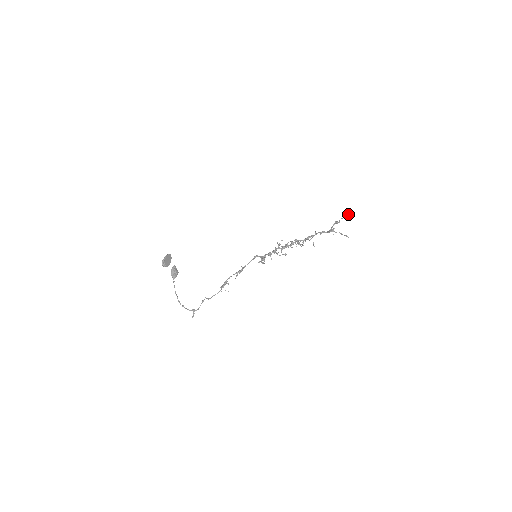
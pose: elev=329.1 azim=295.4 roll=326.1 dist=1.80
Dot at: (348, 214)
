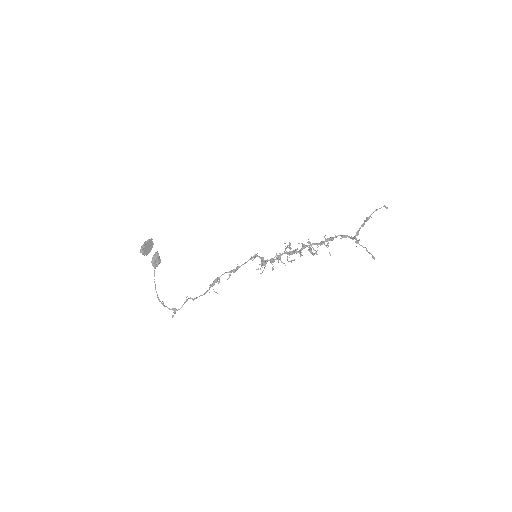
Dot at: (385, 207)
